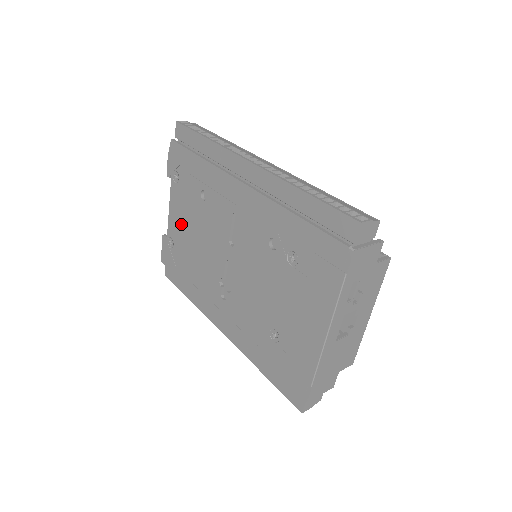
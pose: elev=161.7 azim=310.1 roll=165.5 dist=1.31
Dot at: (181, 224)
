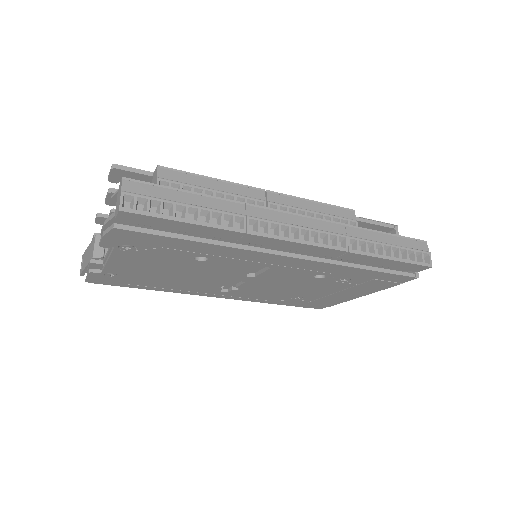
Dot at: (141, 269)
